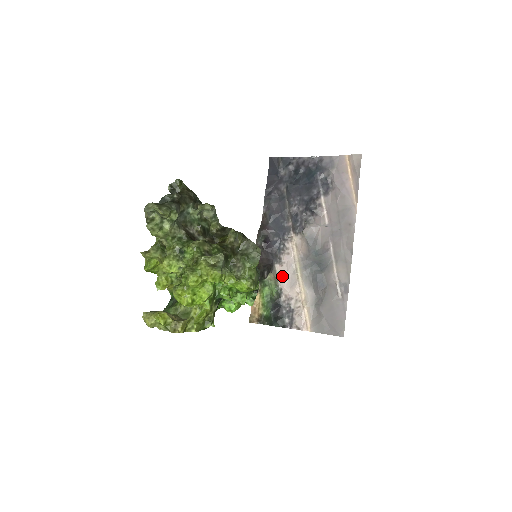
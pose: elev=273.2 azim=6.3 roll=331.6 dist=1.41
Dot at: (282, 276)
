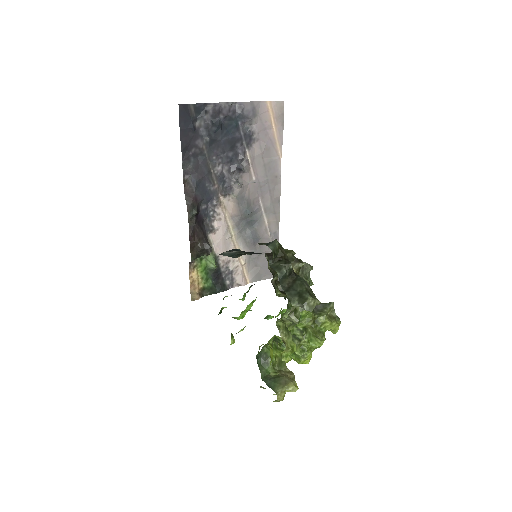
Dot at: (218, 244)
